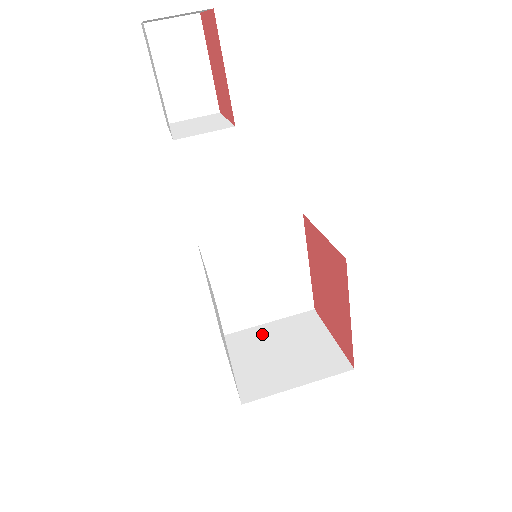
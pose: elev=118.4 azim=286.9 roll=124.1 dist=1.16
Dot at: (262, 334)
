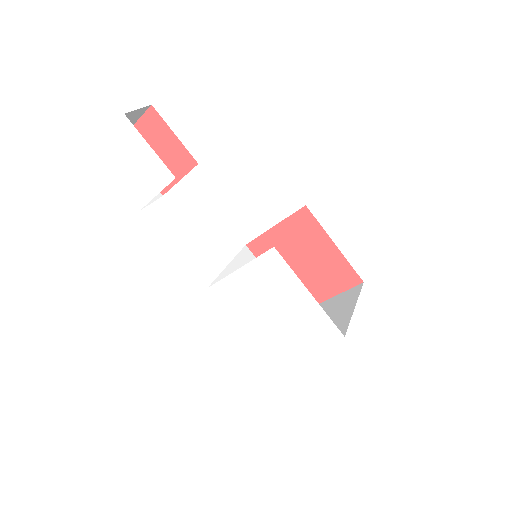
Dot at: occluded
